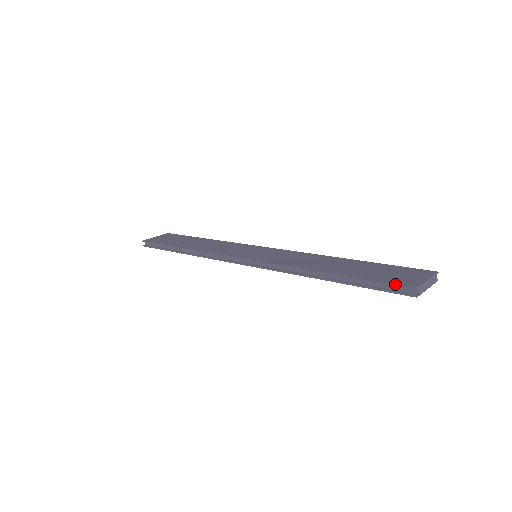
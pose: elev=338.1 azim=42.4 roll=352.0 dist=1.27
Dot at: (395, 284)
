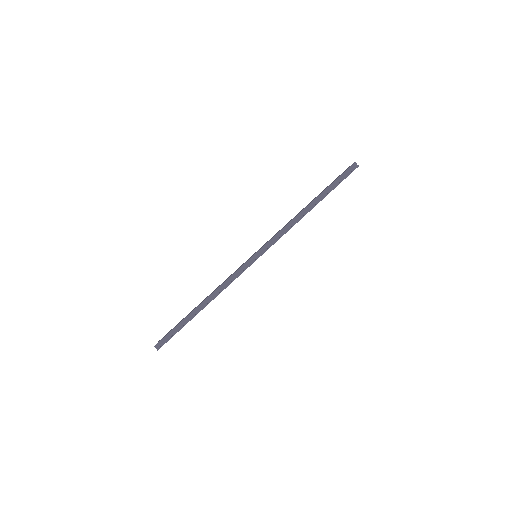
Dot at: (346, 170)
